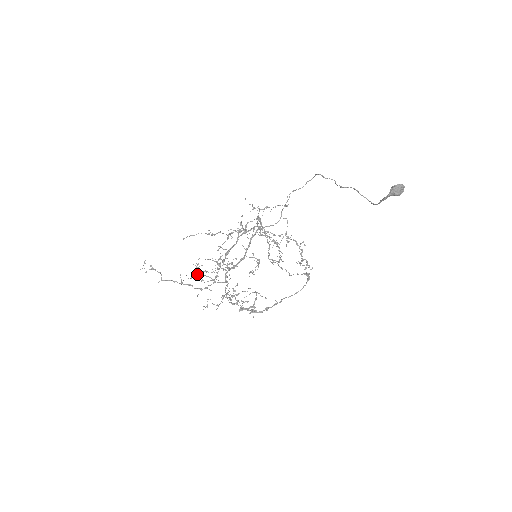
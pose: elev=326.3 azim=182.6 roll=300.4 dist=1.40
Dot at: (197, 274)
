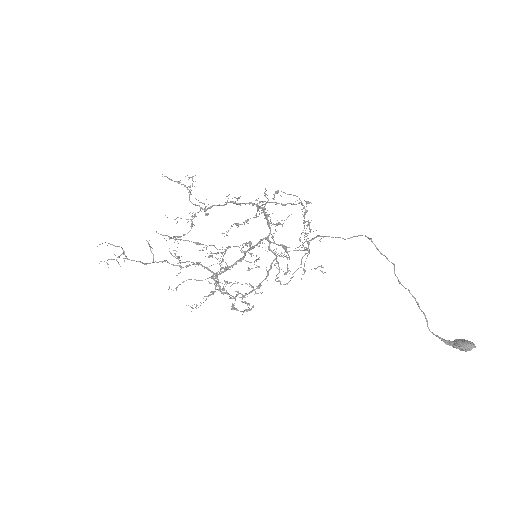
Dot at: occluded
